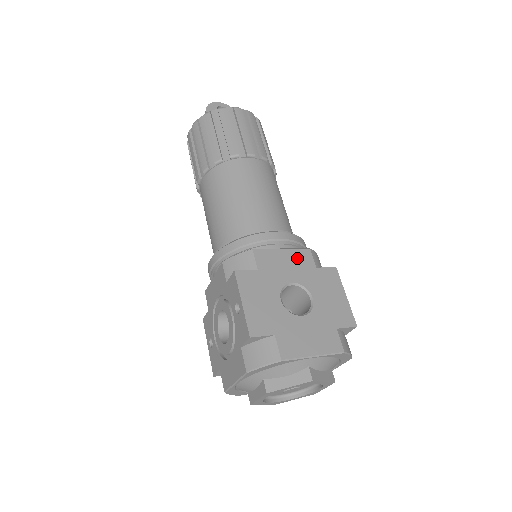
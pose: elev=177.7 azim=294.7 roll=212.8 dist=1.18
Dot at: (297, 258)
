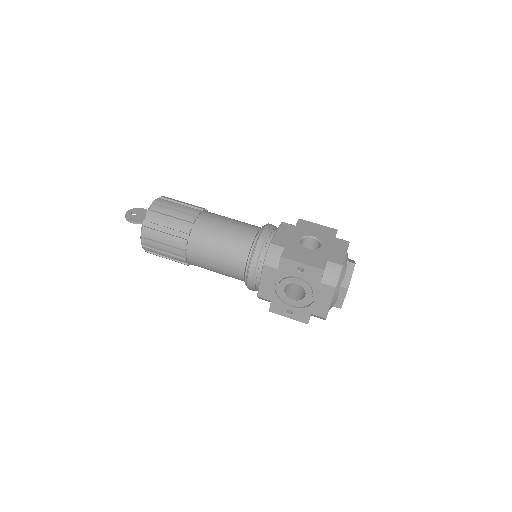
Dot at: (285, 230)
